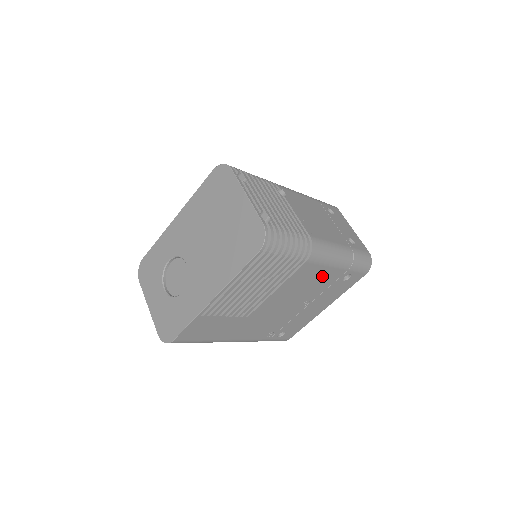
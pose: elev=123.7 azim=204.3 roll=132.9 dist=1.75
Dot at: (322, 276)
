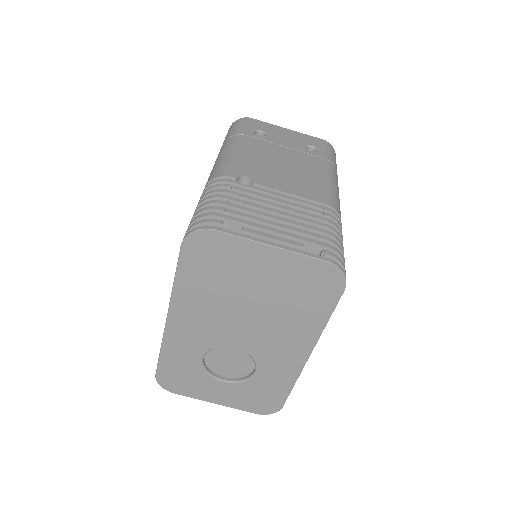
Dot at: occluded
